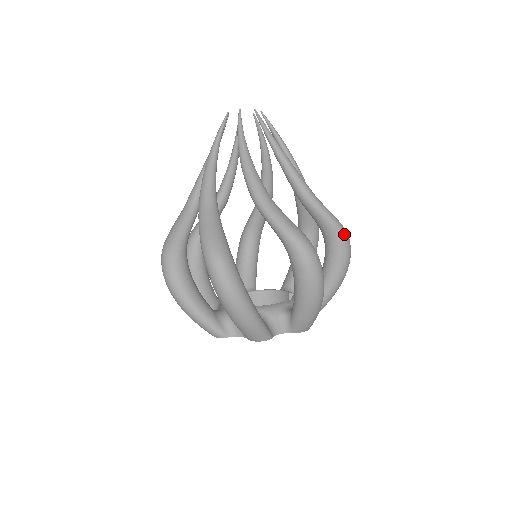
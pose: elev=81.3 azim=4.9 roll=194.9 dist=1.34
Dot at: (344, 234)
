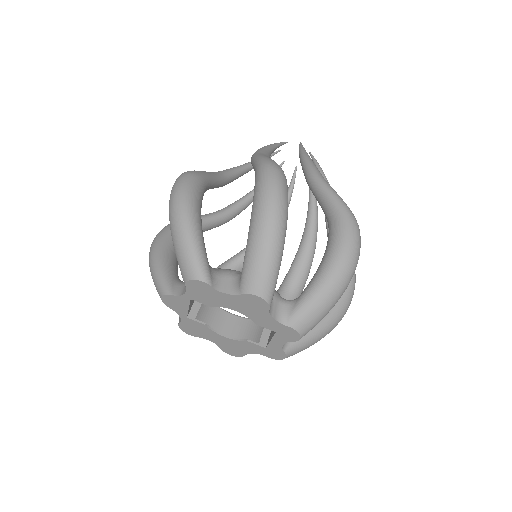
Dot at: (355, 276)
